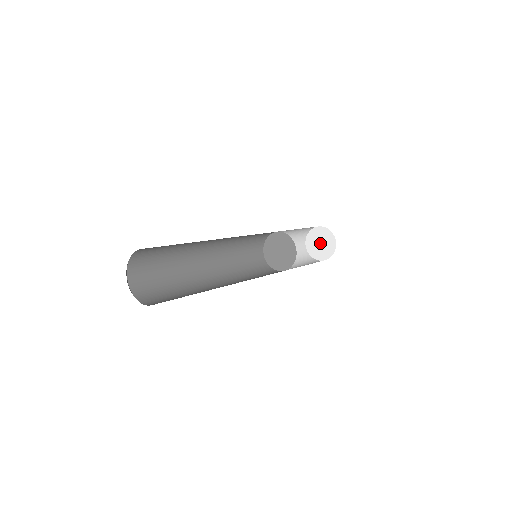
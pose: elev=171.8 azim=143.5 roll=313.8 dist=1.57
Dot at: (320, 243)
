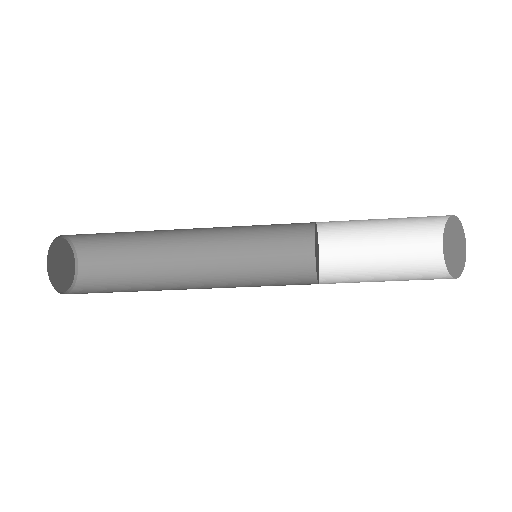
Dot at: (453, 246)
